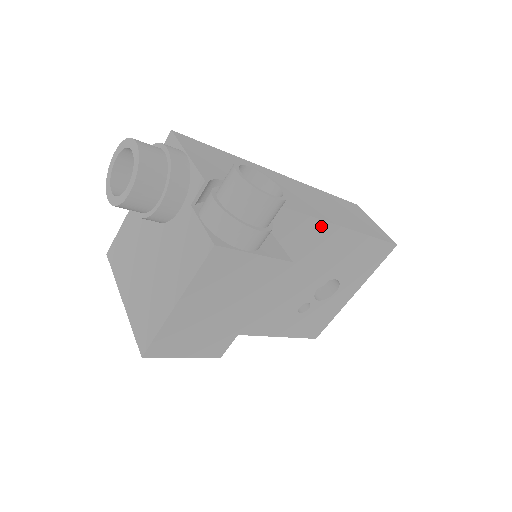
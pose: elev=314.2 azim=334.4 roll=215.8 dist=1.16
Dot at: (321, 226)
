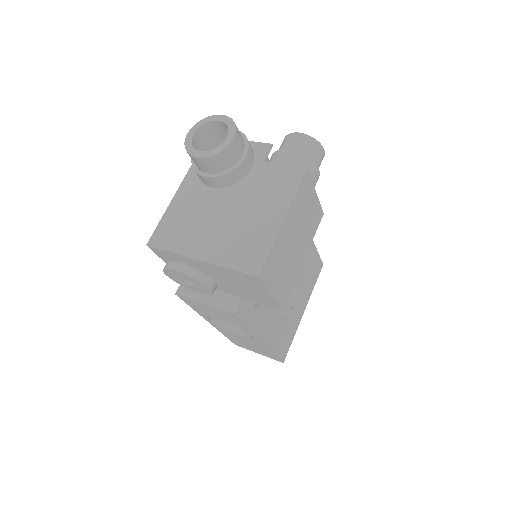
Dot at: occluded
